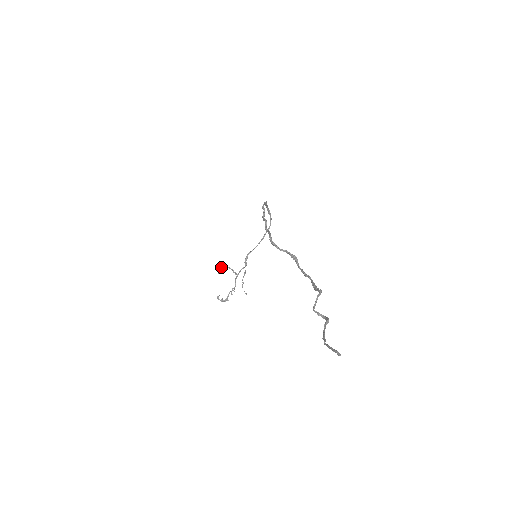
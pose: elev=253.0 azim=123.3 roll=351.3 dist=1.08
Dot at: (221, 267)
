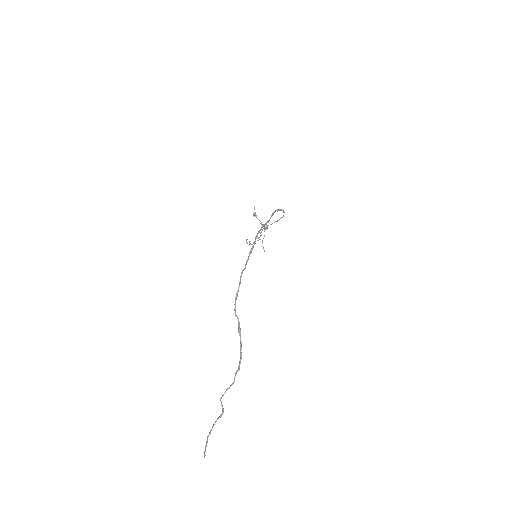
Dot at: (254, 213)
